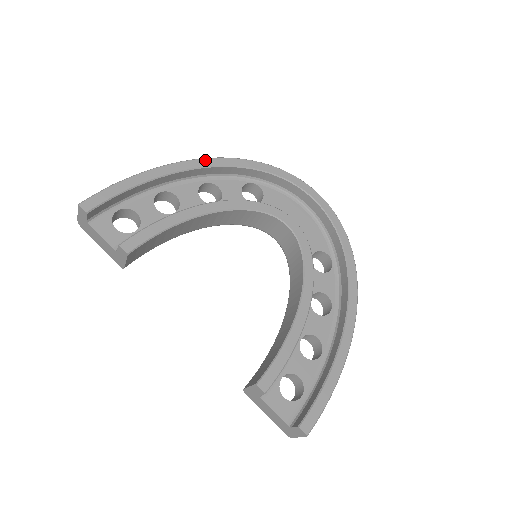
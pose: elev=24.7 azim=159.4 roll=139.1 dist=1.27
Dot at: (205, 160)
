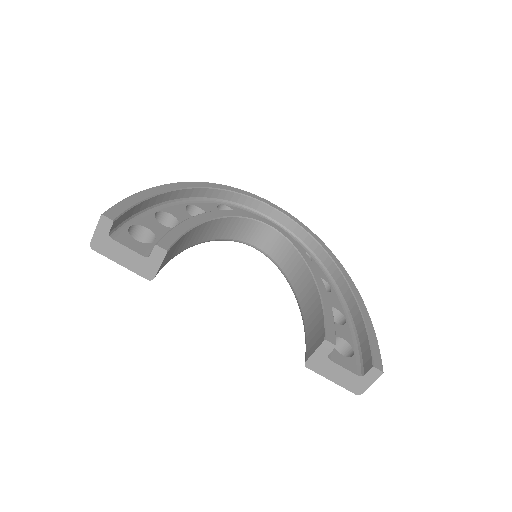
Dot at: (185, 183)
